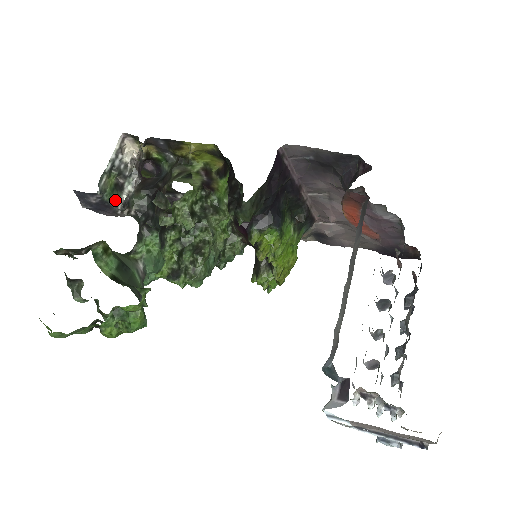
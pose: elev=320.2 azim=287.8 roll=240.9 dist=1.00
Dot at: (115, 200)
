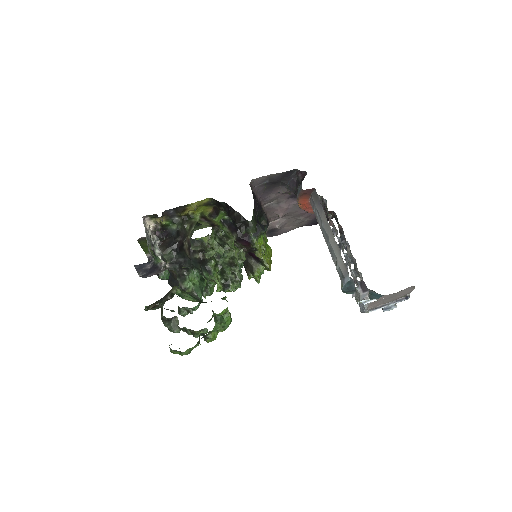
Dot at: (160, 261)
